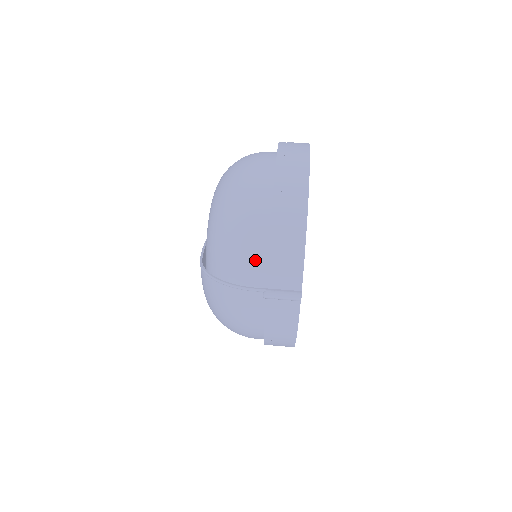
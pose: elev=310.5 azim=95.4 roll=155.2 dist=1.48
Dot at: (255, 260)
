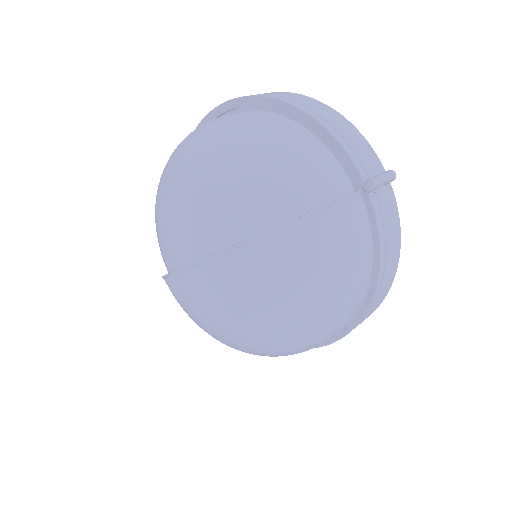
Dot at: (326, 165)
